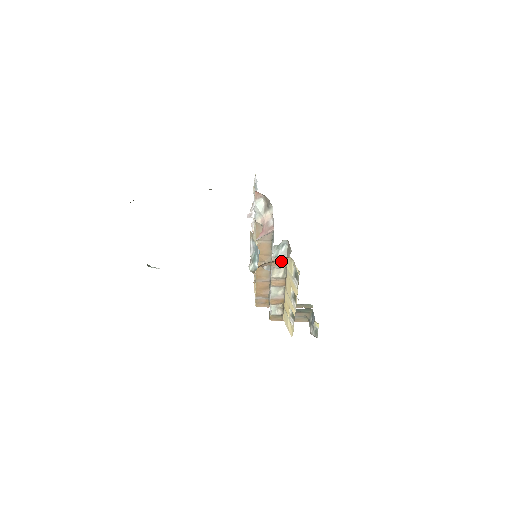
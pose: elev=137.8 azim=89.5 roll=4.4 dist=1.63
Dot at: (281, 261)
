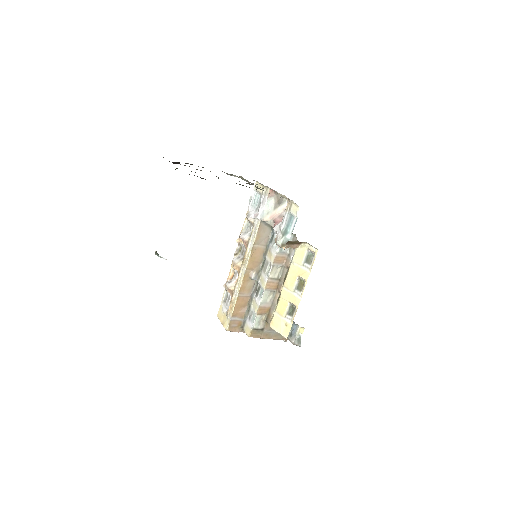
Dot at: (294, 247)
